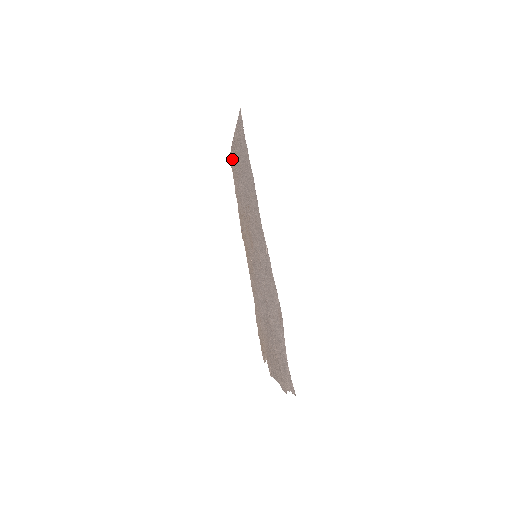
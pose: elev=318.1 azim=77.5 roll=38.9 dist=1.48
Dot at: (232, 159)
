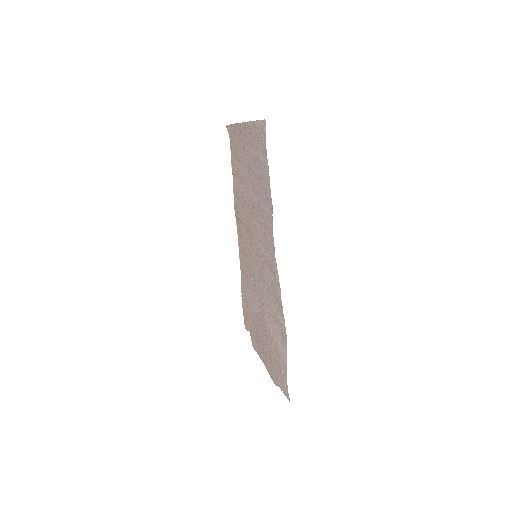
Dot at: (233, 133)
